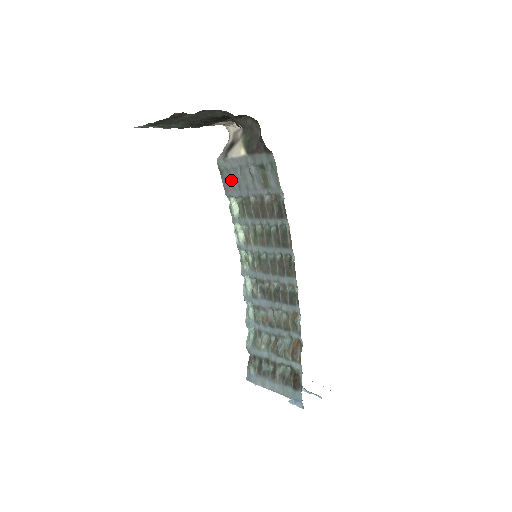
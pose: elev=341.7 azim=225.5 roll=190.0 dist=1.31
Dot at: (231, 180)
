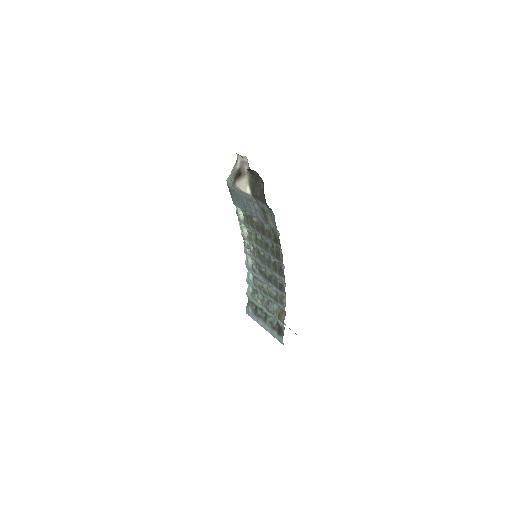
Dot at: (238, 200)
